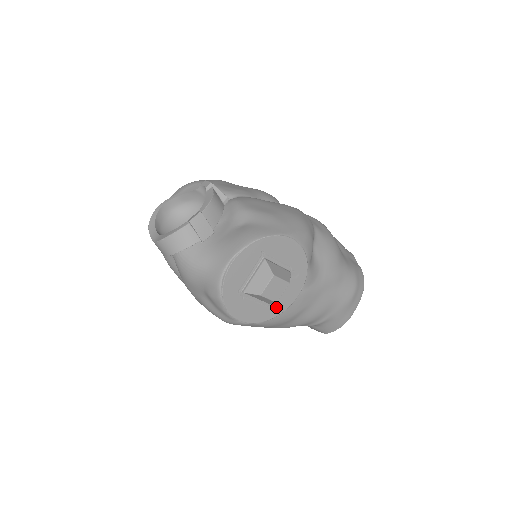
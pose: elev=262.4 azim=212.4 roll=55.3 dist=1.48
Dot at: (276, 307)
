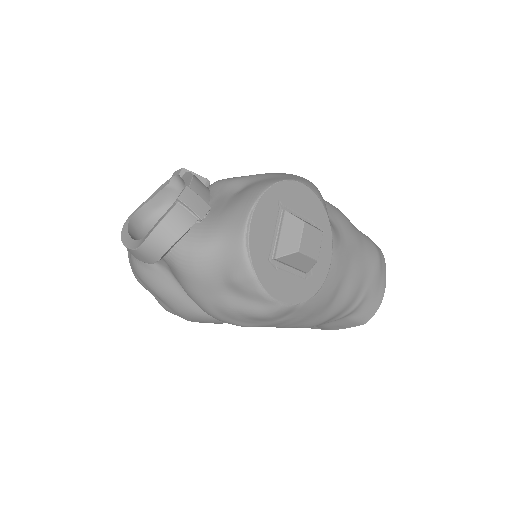
Dot at: (314, 278)
